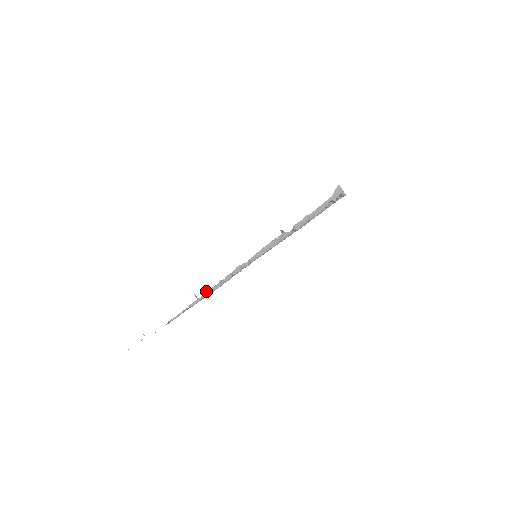
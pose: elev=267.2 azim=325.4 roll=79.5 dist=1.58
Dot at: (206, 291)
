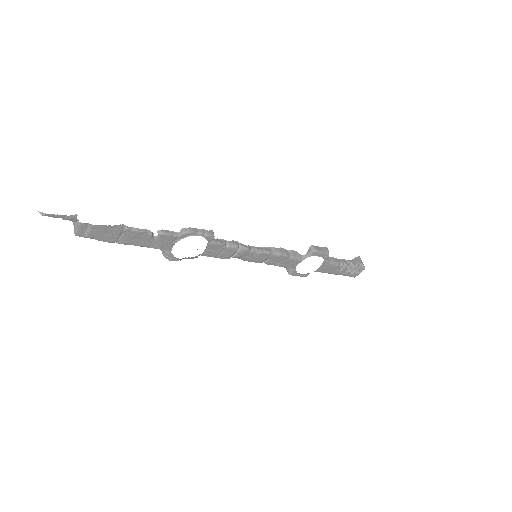
Dot at: occluded
